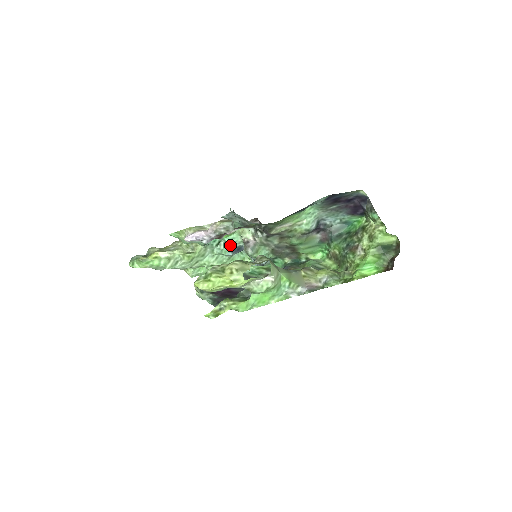
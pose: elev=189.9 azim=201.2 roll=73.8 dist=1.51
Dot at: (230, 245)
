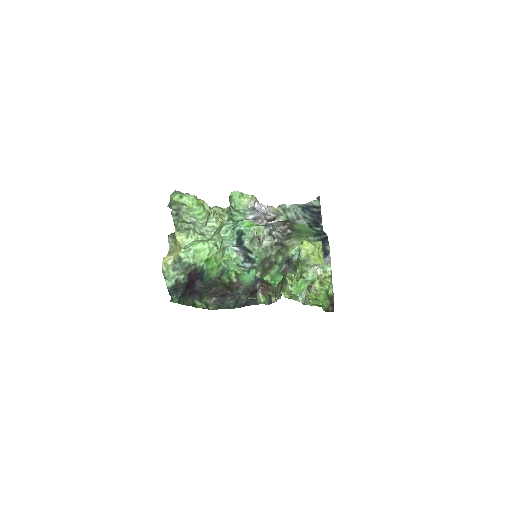
Dot at: (241, 235)
